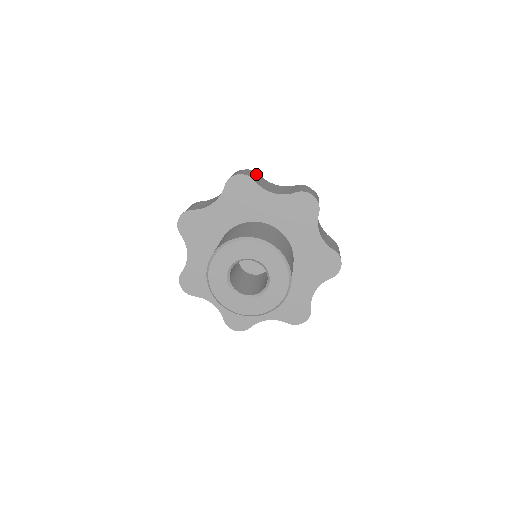
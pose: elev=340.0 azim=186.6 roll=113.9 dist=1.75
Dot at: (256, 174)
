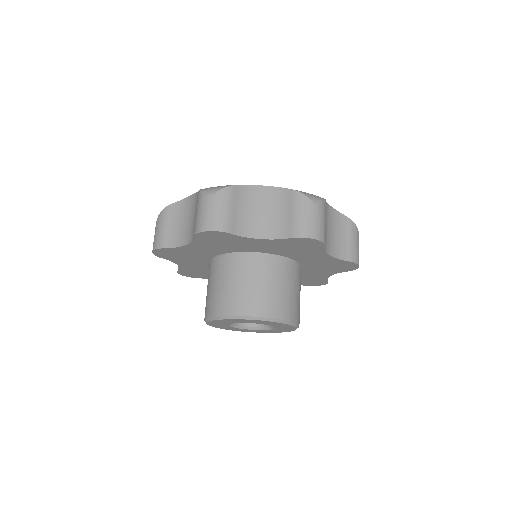
Dot at: (231, 197)
